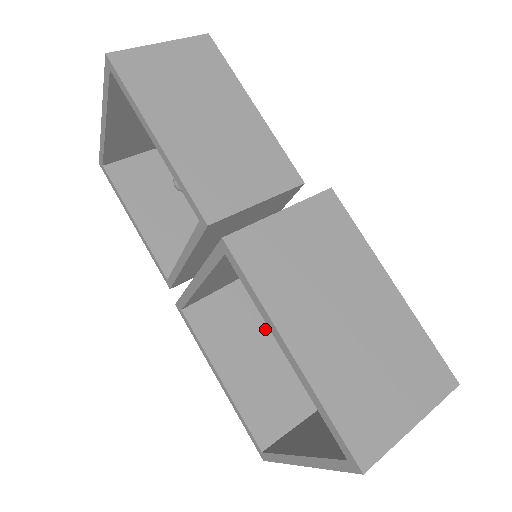
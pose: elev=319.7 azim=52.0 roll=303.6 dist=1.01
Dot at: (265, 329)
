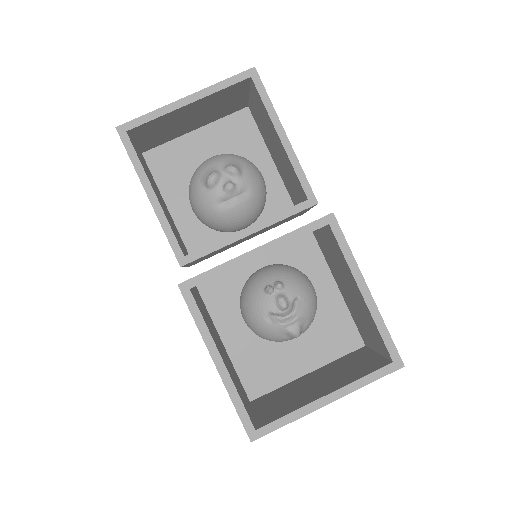
Dot at: (216, 333)
